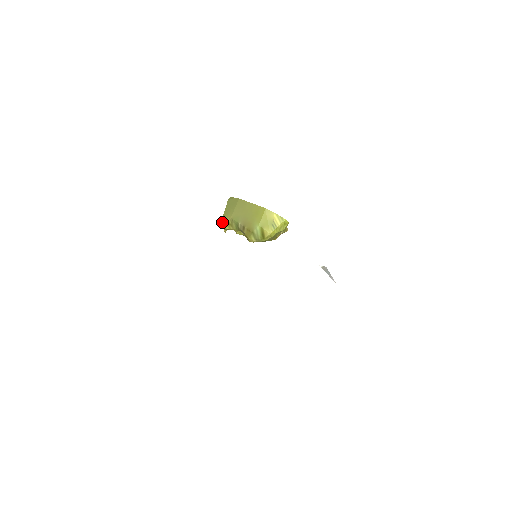
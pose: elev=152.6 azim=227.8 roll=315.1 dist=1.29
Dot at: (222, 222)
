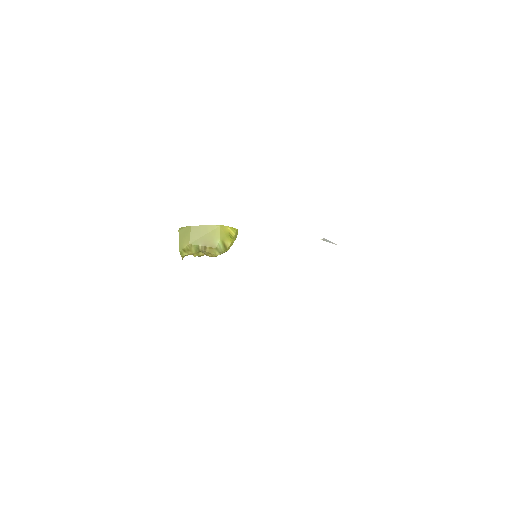
Dot at: (180, 251)
